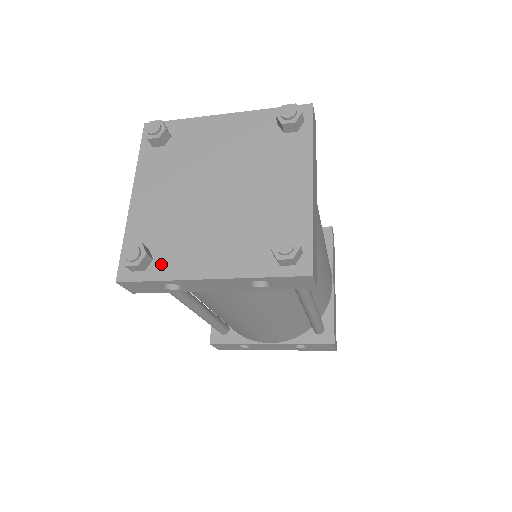
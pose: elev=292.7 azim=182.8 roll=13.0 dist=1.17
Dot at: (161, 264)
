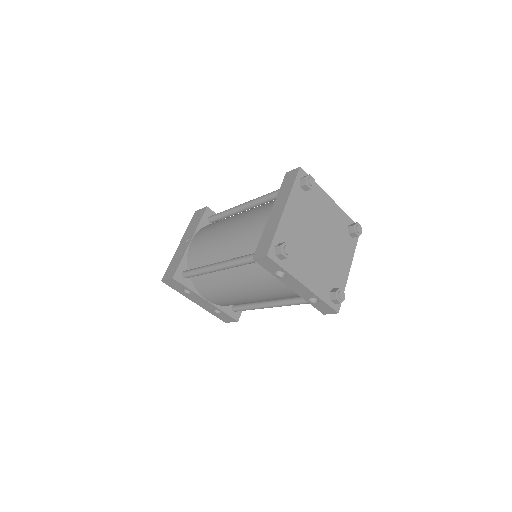
Dot at: (289, 262)
